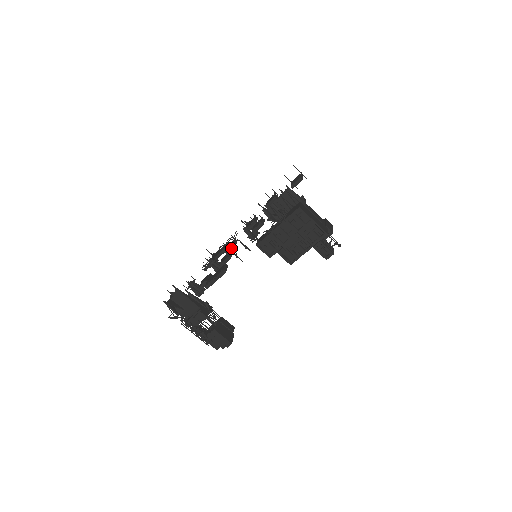
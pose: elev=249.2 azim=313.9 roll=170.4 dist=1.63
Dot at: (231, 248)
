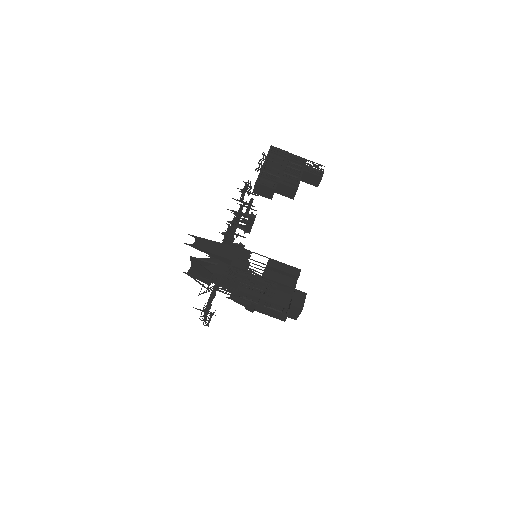
Dot at: (229, 229)
